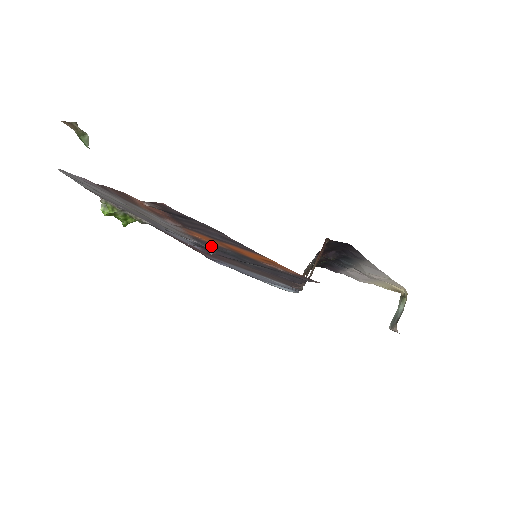
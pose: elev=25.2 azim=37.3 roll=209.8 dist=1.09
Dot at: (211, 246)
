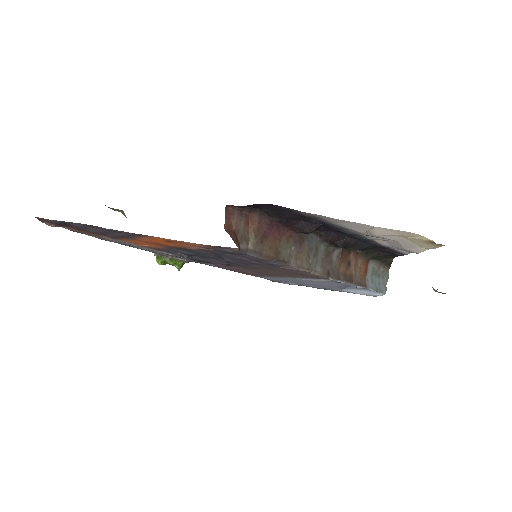
Dot at: (177, 253)
